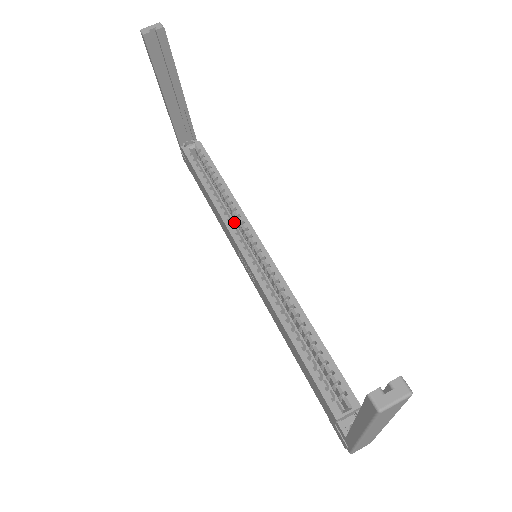
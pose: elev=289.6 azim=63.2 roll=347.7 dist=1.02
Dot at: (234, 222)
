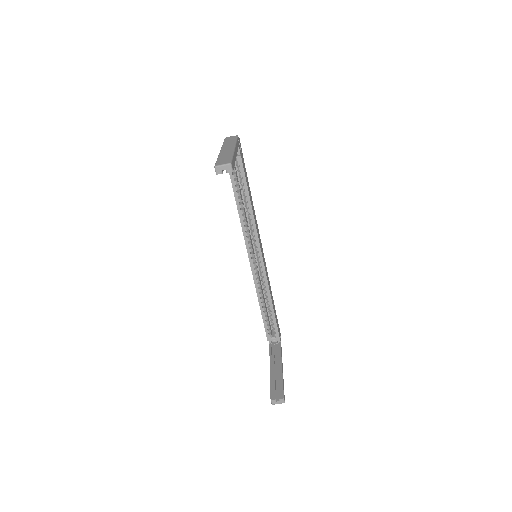
Dot at: occluded
